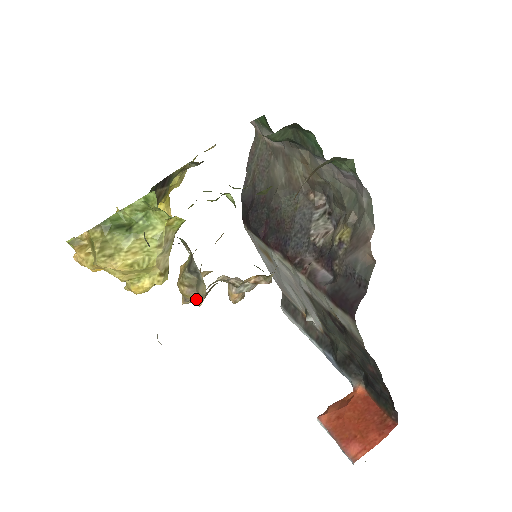
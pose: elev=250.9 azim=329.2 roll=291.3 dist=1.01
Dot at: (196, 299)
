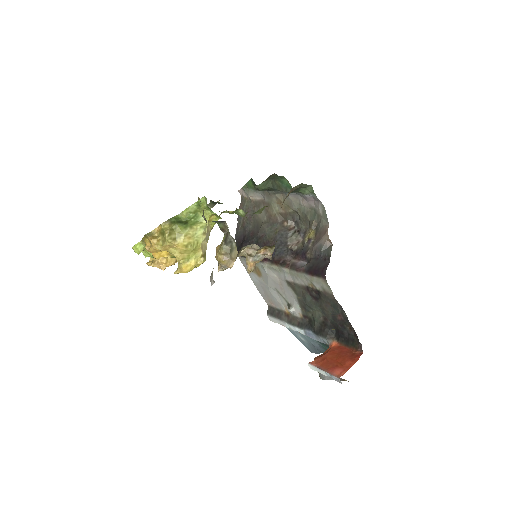
Dot at: (229, 263)
